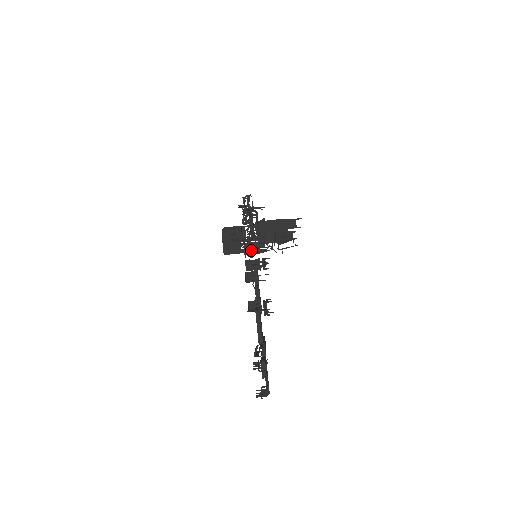
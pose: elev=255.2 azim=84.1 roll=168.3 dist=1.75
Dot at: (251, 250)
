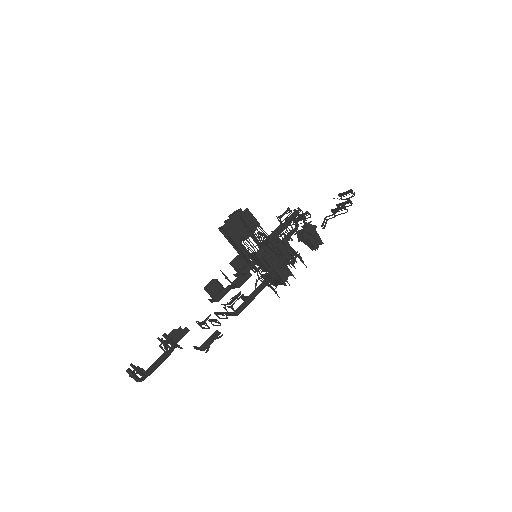
Dot at: (309, 234)
